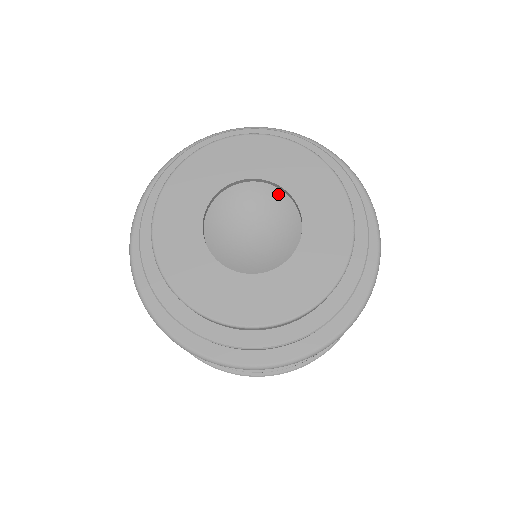
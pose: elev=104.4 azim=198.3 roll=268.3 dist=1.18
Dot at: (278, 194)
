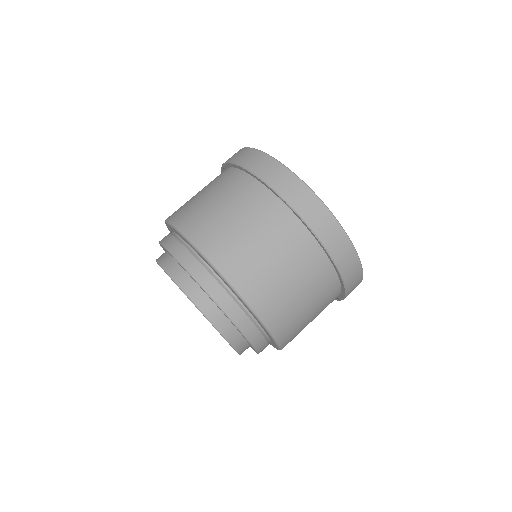
Dot at: occluded
